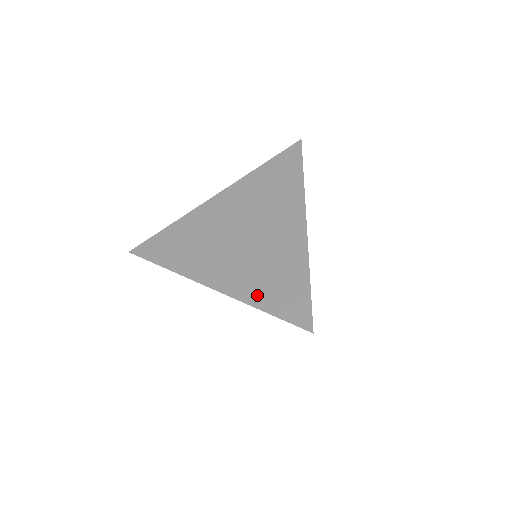
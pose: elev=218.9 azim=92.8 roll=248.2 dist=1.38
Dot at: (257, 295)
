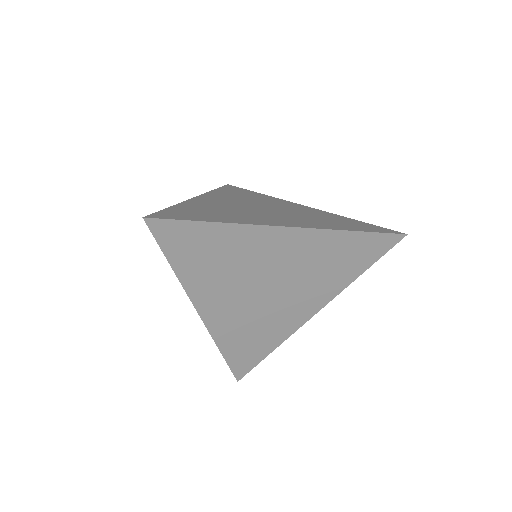
Dot at: (229, 343)
